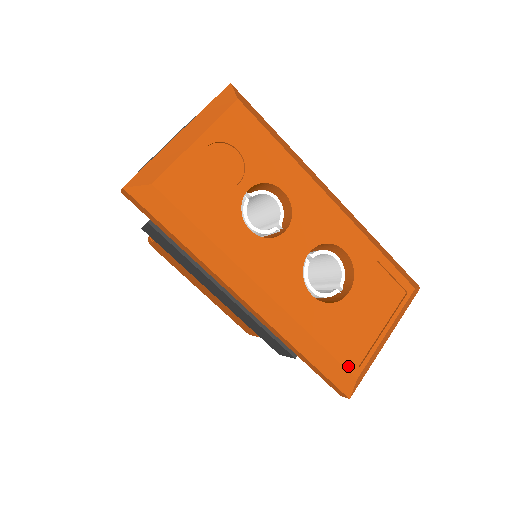
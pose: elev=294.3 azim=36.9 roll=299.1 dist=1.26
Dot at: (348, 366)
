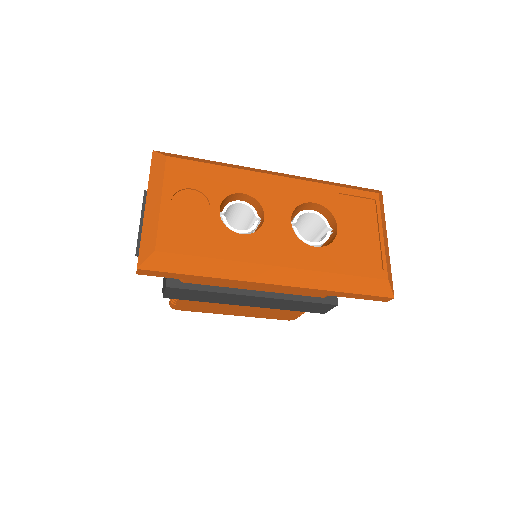
Dot at: (375, 276)
